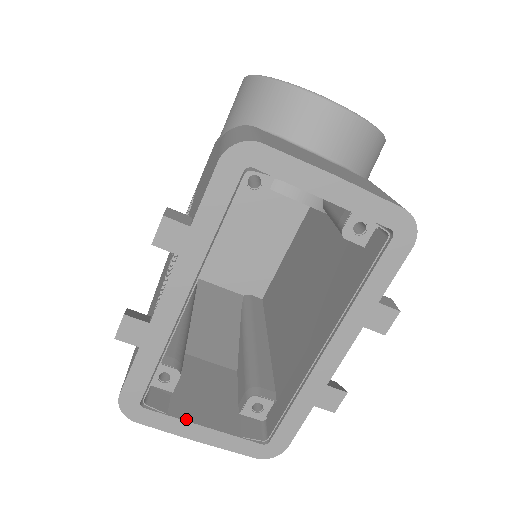
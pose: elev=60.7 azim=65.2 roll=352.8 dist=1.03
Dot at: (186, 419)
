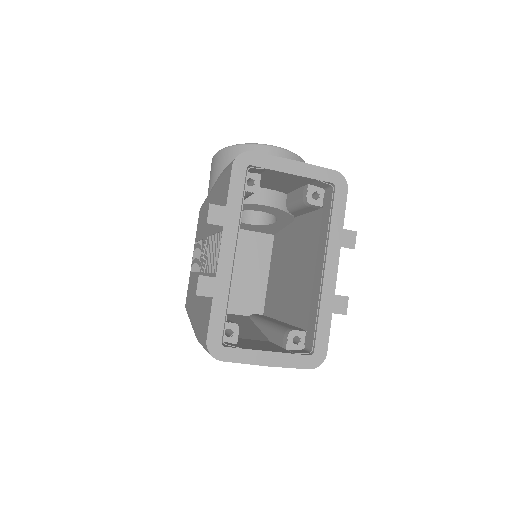
Dot at: (254, 349)
